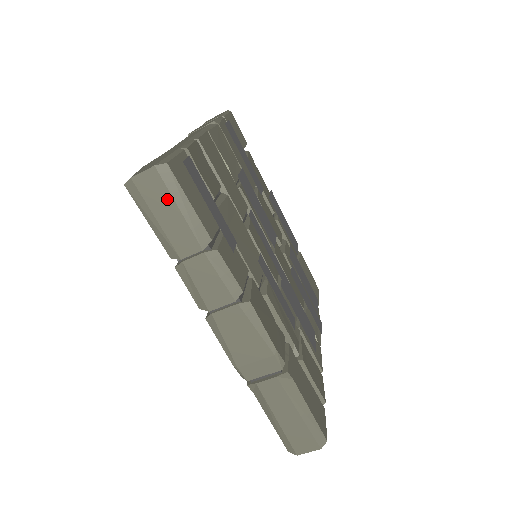
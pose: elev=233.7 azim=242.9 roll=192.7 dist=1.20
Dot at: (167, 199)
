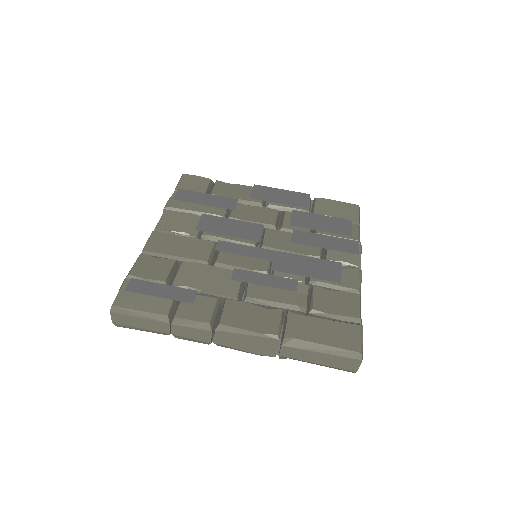
Dot at: (131, 318)
